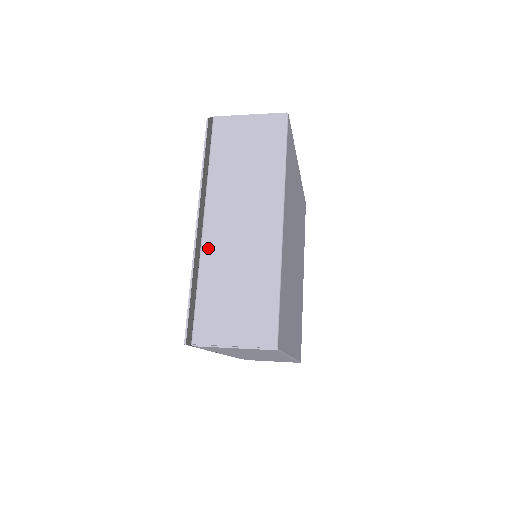
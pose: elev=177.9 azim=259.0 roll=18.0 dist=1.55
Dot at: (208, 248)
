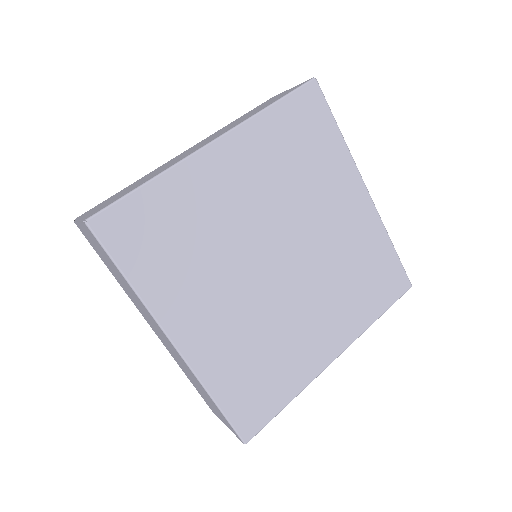
Dot at: occluded
